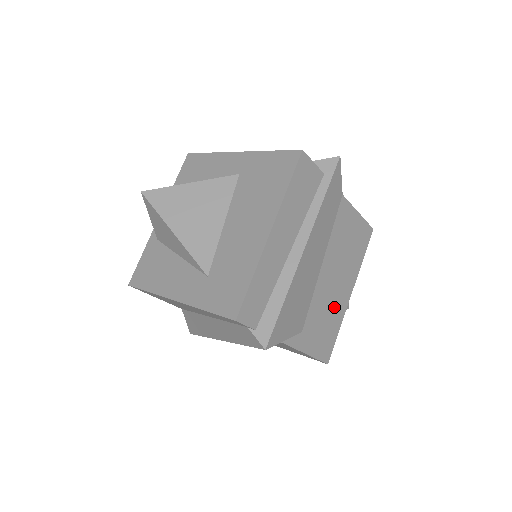
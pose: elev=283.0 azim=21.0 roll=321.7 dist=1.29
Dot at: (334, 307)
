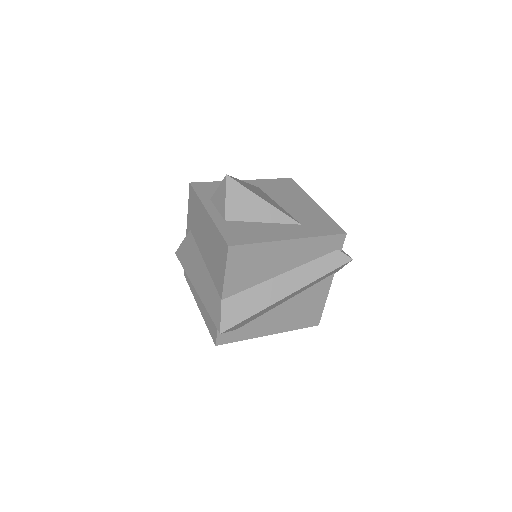
Dot at: occluded
